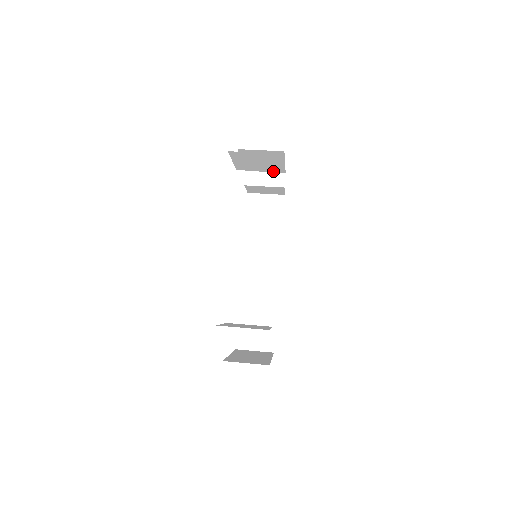
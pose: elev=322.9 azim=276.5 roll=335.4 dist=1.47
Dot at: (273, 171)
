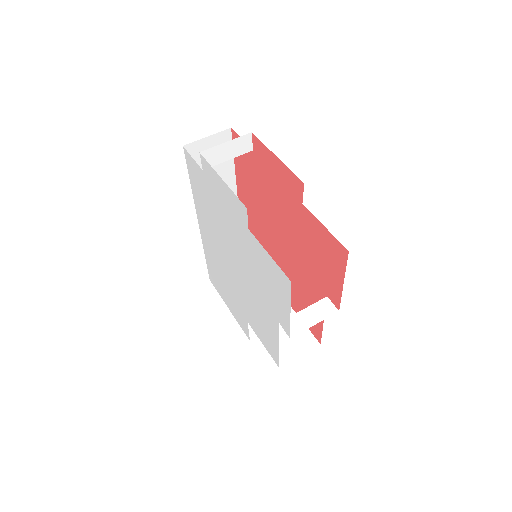
Dot at: (238, 140)
